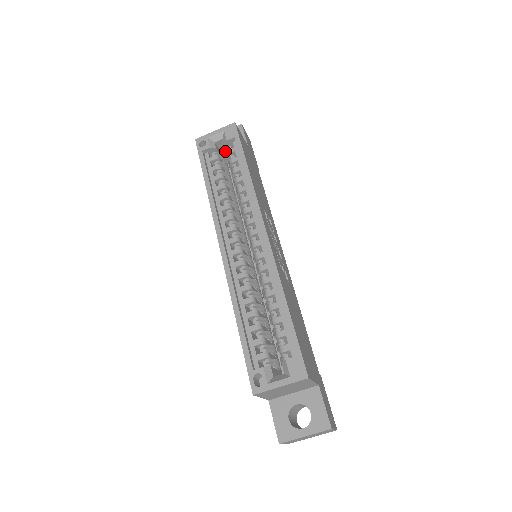
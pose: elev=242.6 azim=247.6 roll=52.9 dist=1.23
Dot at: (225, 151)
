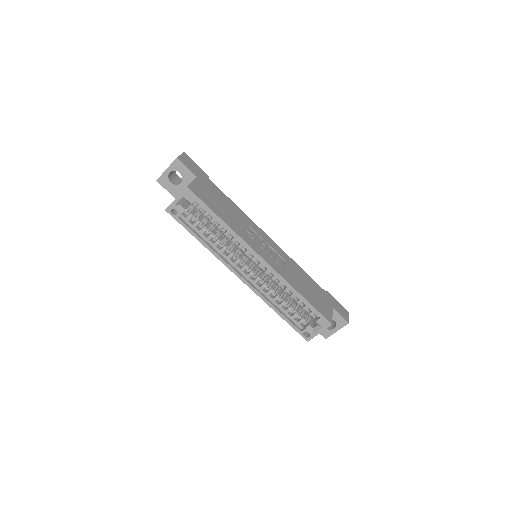
Dot at: occluded
